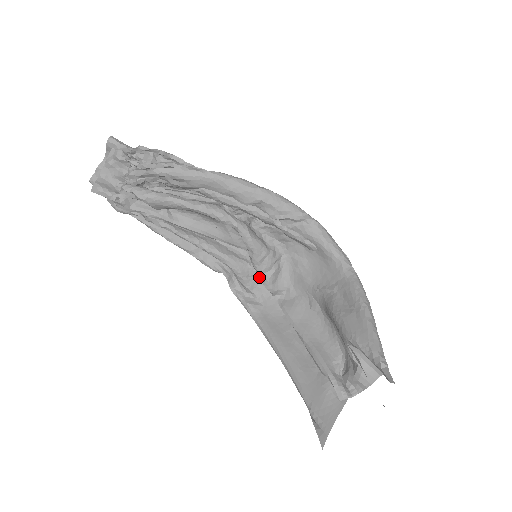
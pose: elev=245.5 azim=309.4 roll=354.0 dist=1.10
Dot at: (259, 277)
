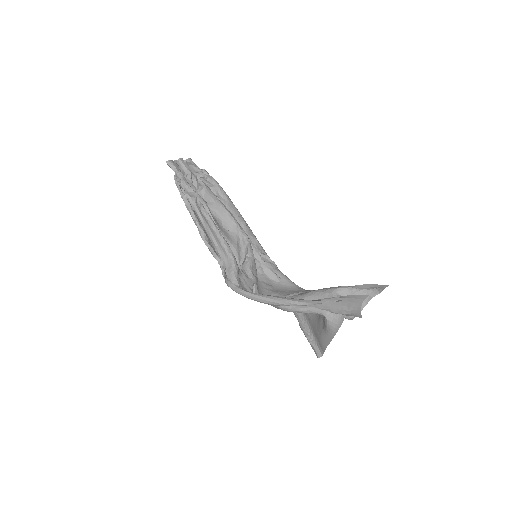
Dot at: (248, 276)
